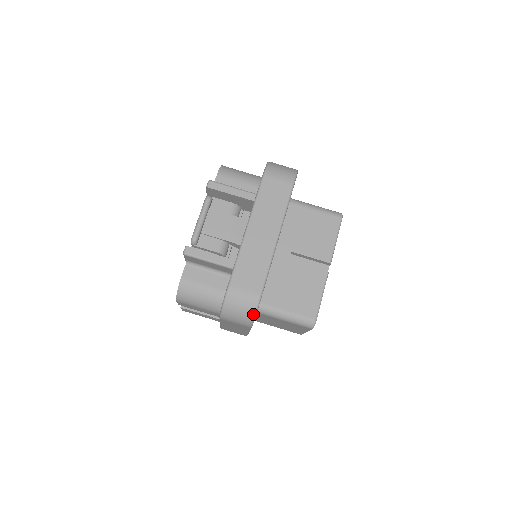
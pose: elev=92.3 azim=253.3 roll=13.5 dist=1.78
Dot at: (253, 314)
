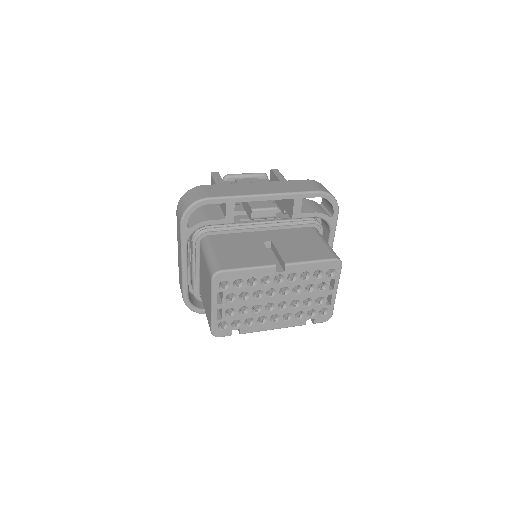
Dot at: (190, 204)
